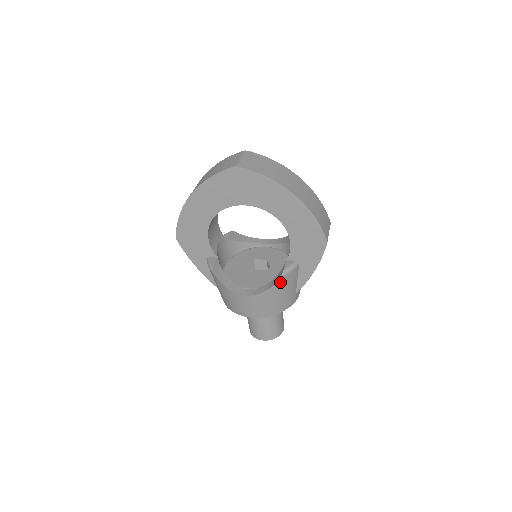
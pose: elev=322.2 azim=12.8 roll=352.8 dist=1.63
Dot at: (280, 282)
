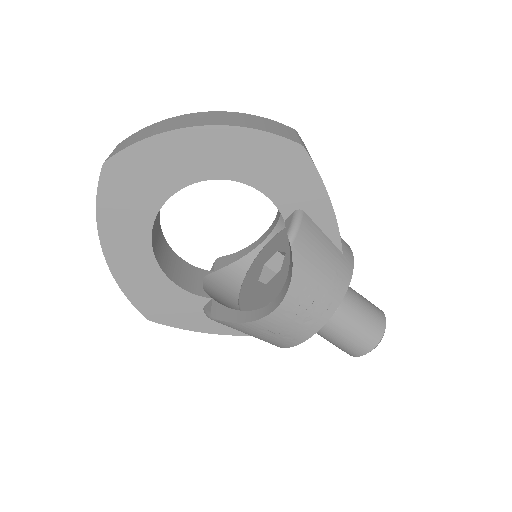
Dot at: (298, 253)
